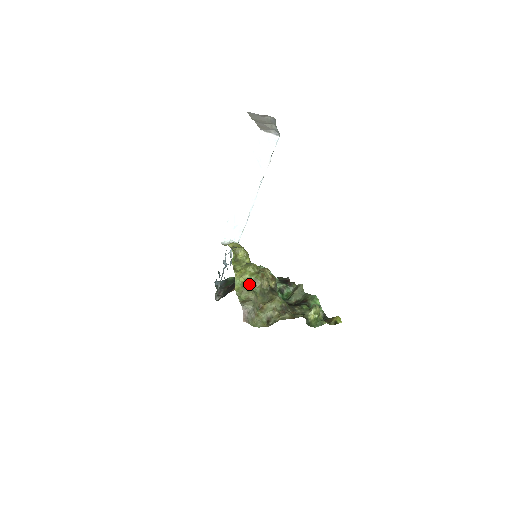
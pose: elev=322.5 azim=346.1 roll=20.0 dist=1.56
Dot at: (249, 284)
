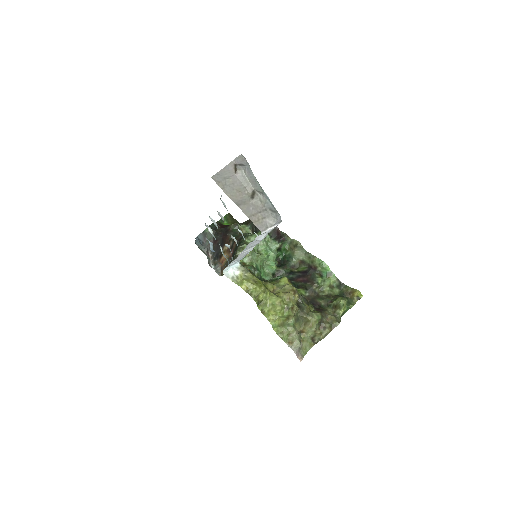
Dot at: (284, 321)
